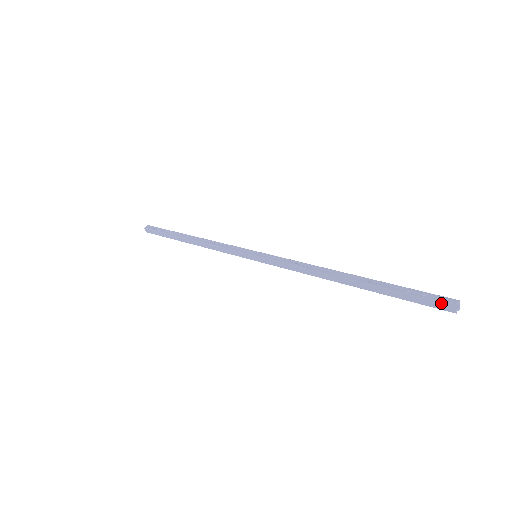
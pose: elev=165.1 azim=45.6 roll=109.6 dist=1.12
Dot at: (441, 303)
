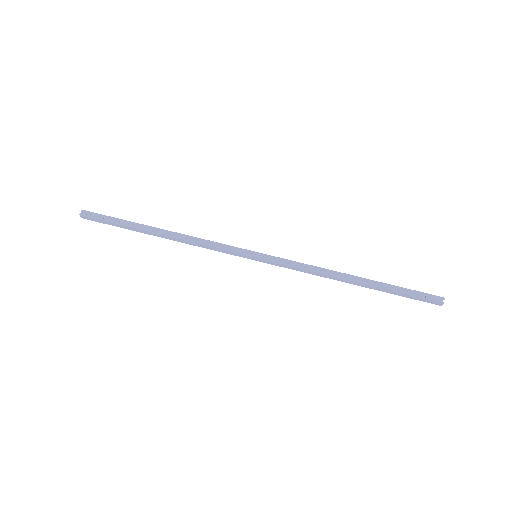
Dot at: (434, 301)
